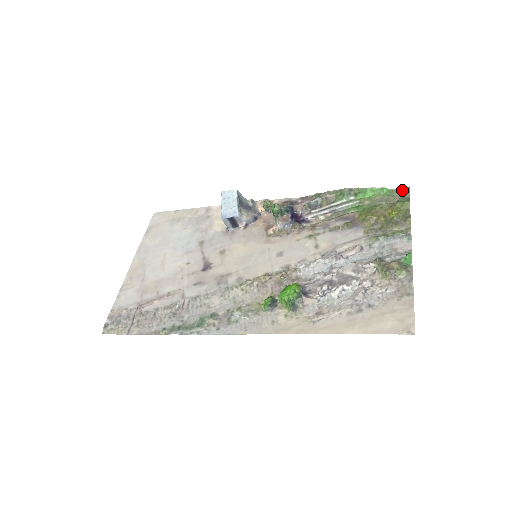
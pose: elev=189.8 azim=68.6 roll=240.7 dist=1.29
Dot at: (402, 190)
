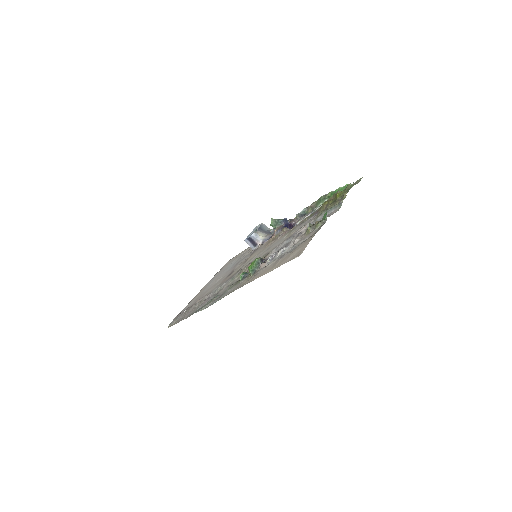
Dot at: (357, 181)
